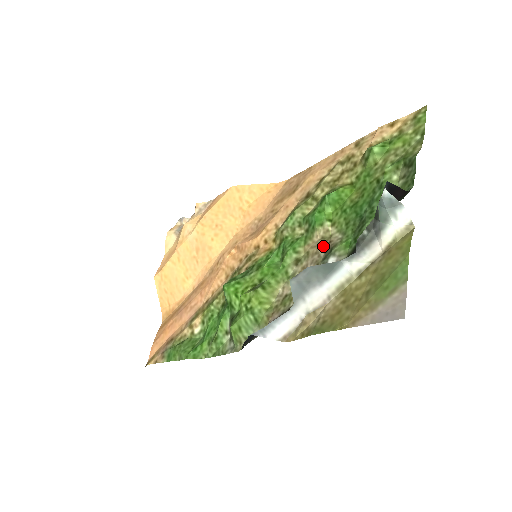
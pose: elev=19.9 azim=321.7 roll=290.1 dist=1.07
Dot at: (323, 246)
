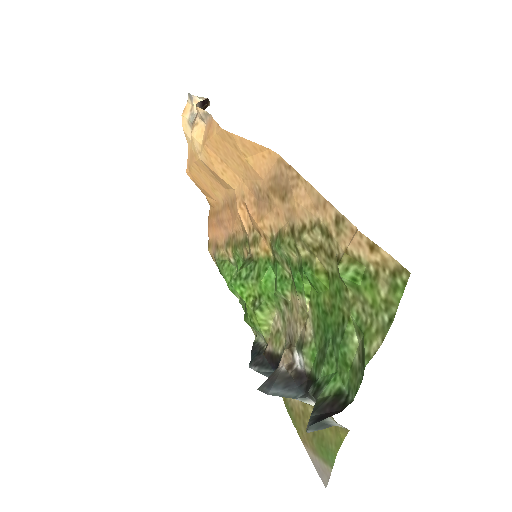
Dot at: (301, 322)
